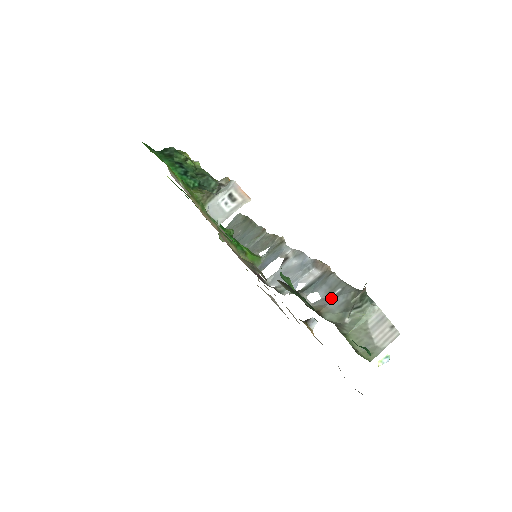
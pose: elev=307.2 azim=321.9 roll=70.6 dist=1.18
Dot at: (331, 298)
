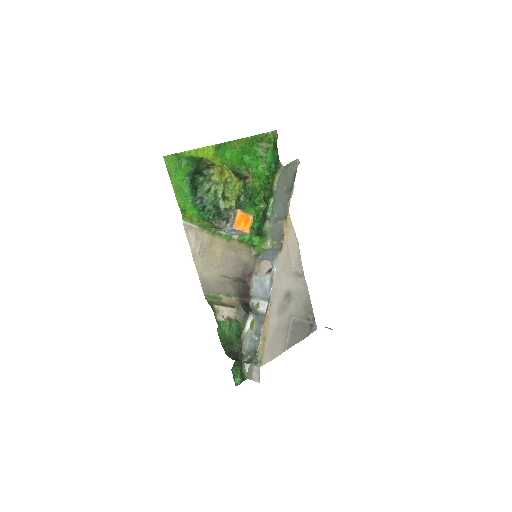
Dot at: (252, 338)
